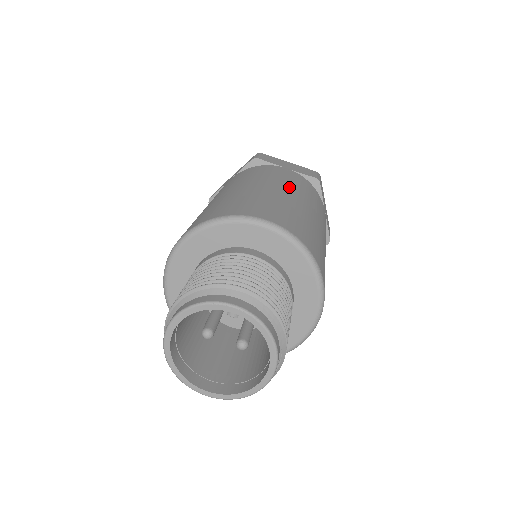
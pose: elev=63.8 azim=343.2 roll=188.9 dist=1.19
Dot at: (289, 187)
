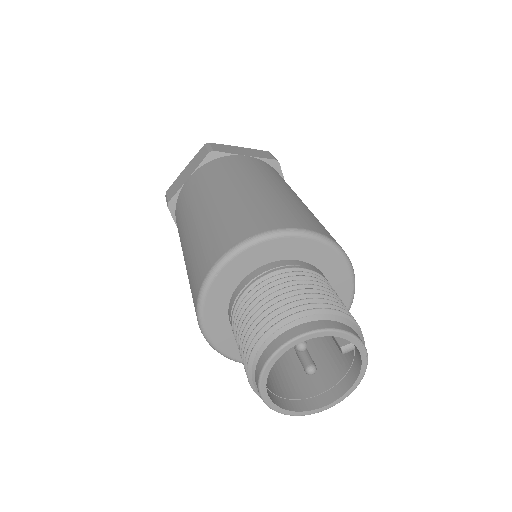
Dot at: occluded
